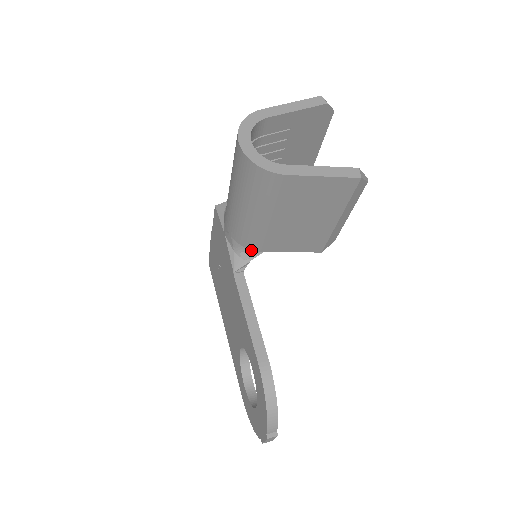
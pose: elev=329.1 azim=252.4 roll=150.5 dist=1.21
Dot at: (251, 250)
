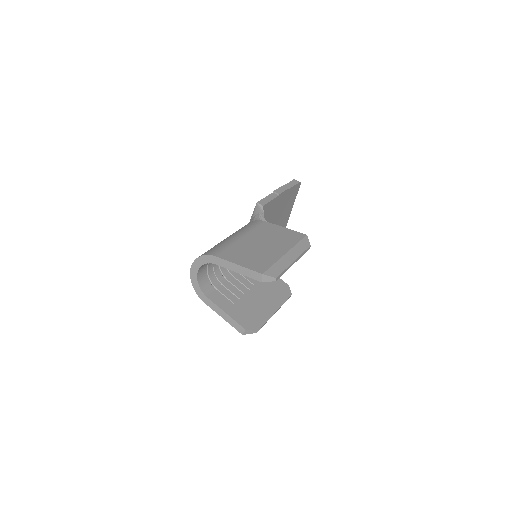
Dot at: occluded
